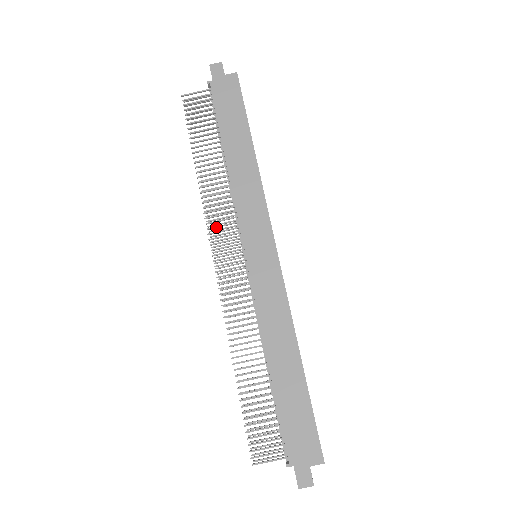
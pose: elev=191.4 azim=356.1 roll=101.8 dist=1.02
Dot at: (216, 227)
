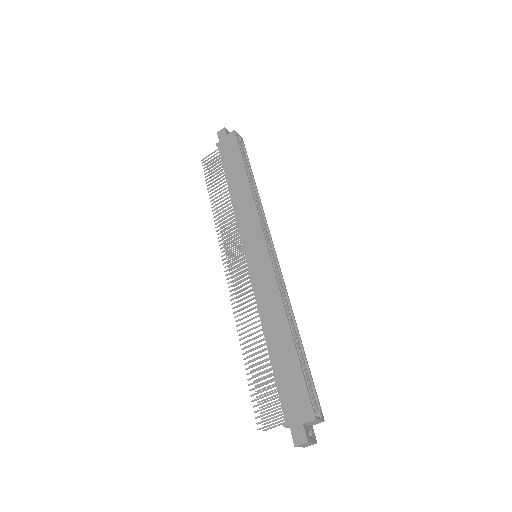
Dot at: (225, 242)
